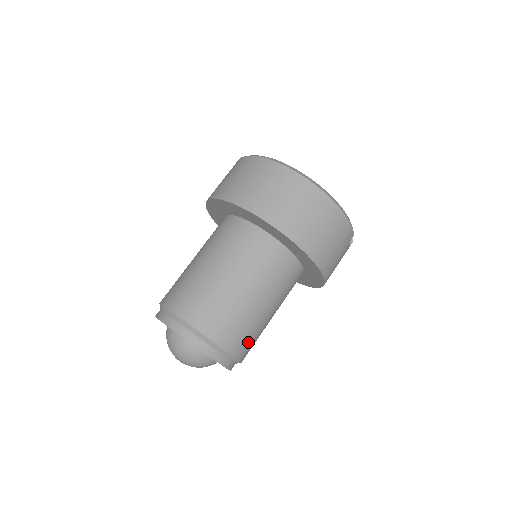
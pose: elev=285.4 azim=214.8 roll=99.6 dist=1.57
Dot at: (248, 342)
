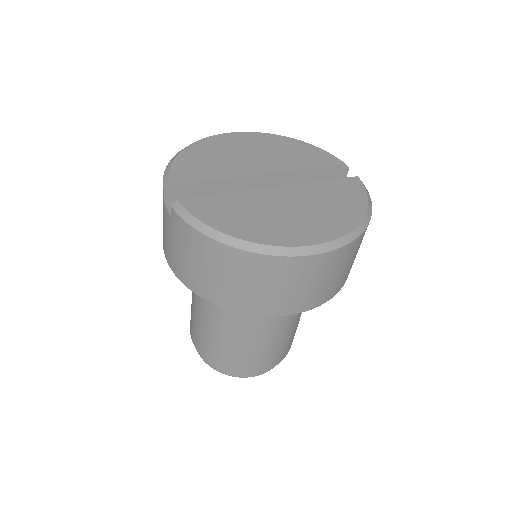
Dot at: occluded
